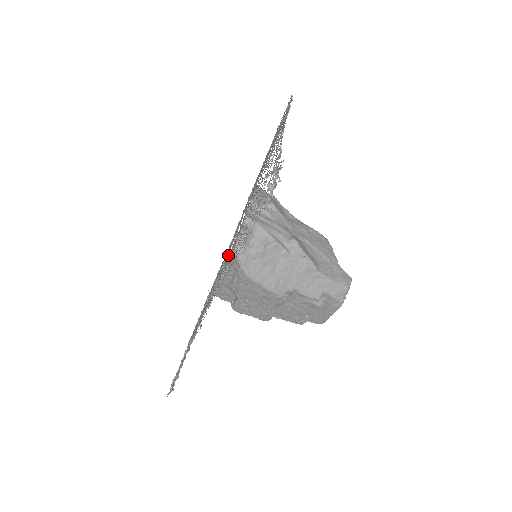
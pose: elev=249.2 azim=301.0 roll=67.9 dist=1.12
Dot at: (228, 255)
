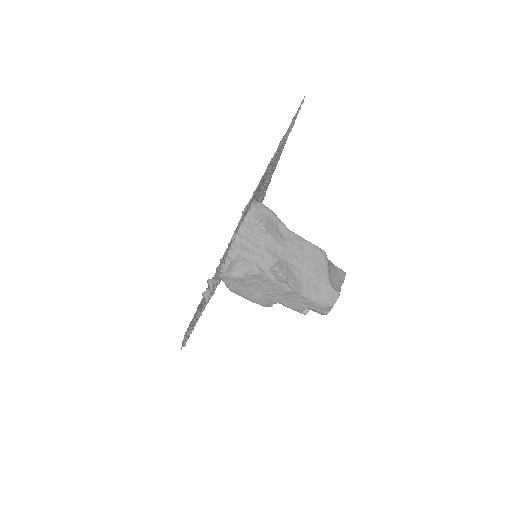
Dot at: occluded
